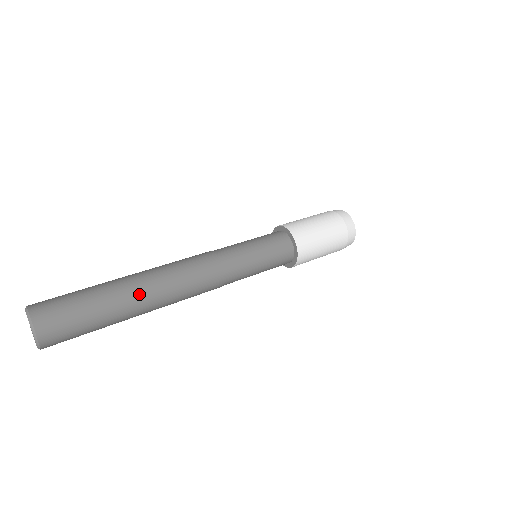
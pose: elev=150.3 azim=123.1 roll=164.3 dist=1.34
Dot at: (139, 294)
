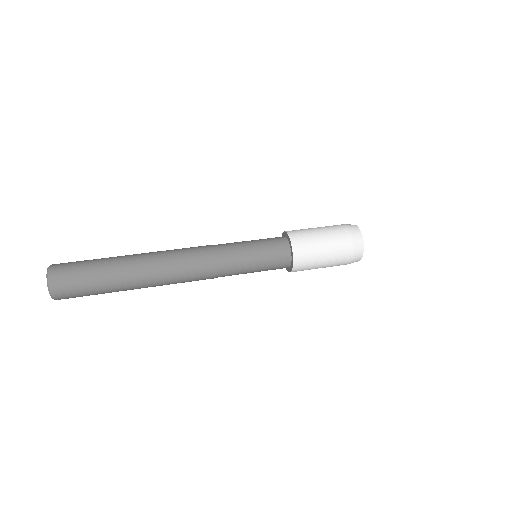
Dot at: (135, 268)
